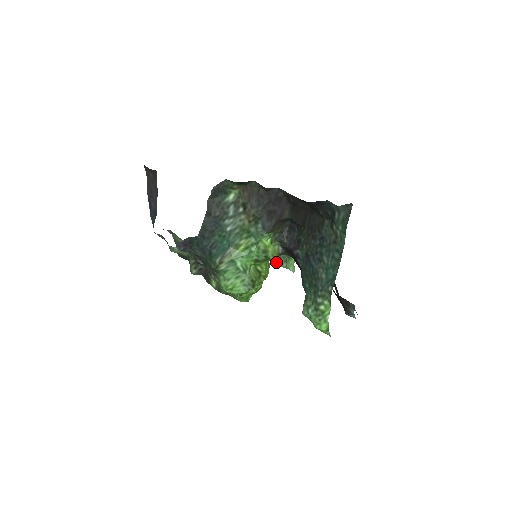
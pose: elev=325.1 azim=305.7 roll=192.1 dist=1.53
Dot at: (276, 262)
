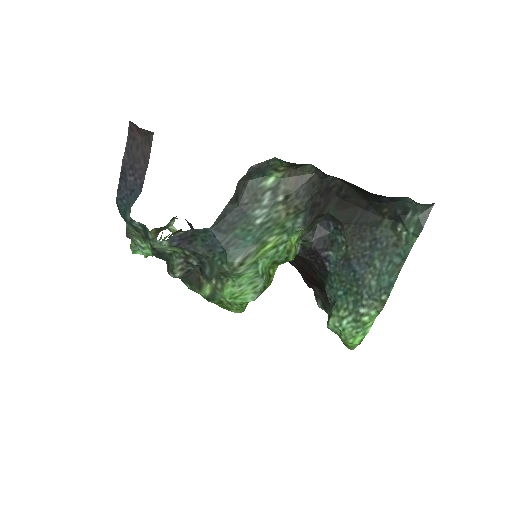
Dot at: occluded
